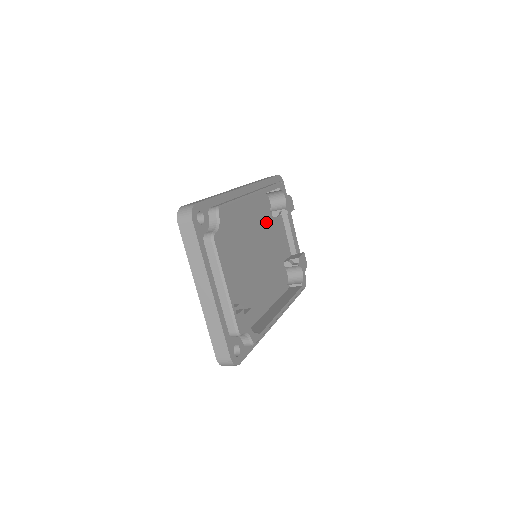
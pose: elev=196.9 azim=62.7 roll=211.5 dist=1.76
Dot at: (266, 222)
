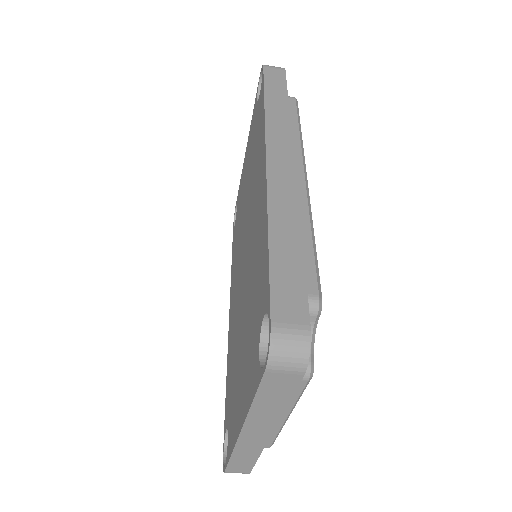
Dot at: occluded
